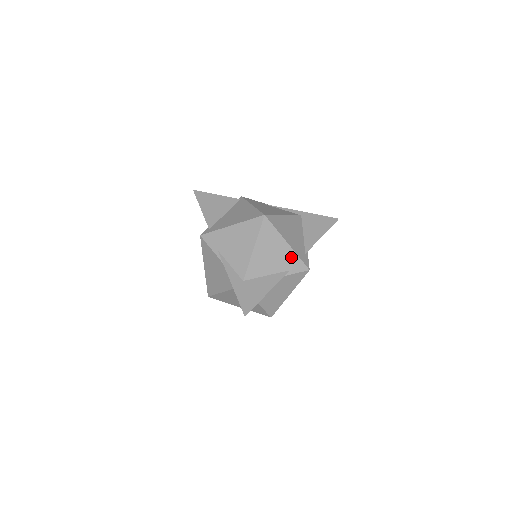
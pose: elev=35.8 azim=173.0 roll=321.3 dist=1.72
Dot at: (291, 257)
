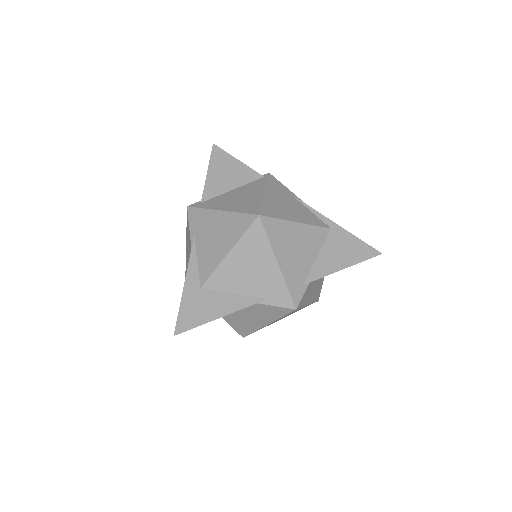
Dot at: (276, 283)
